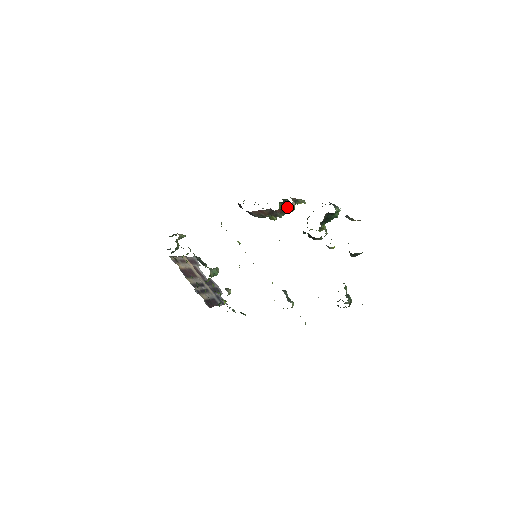
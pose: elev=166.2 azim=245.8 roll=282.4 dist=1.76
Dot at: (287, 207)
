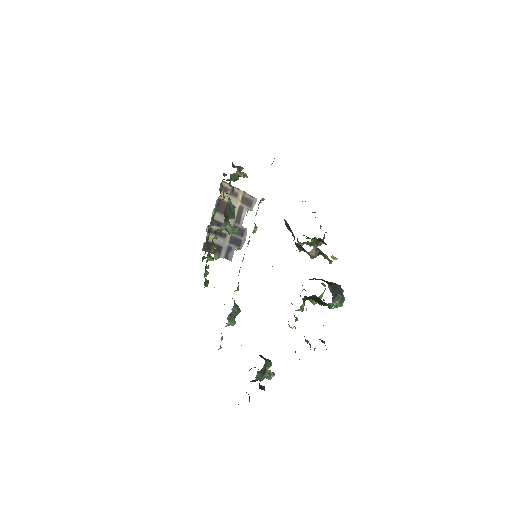
Dot at: occluded
